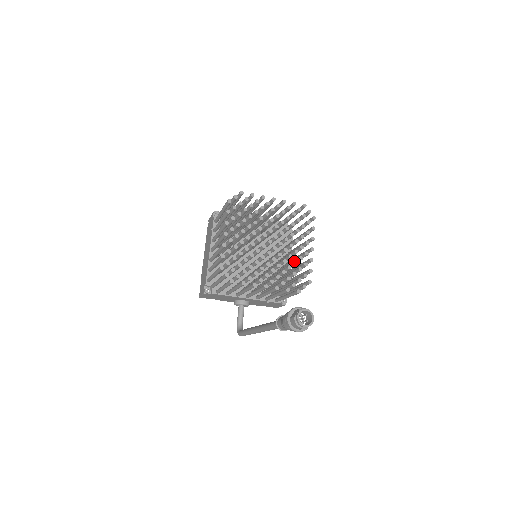
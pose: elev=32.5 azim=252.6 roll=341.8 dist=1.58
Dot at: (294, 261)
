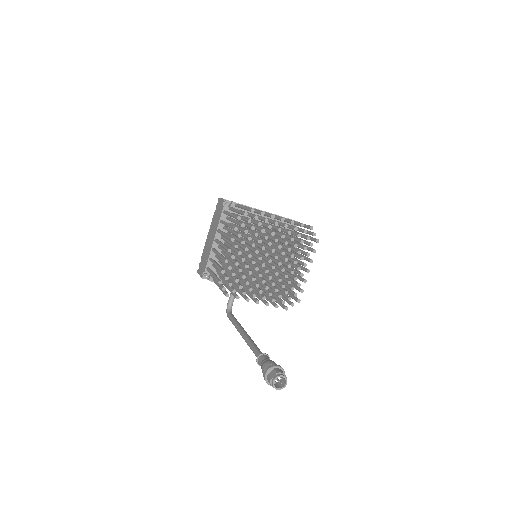
Dot at: (288, 281)
